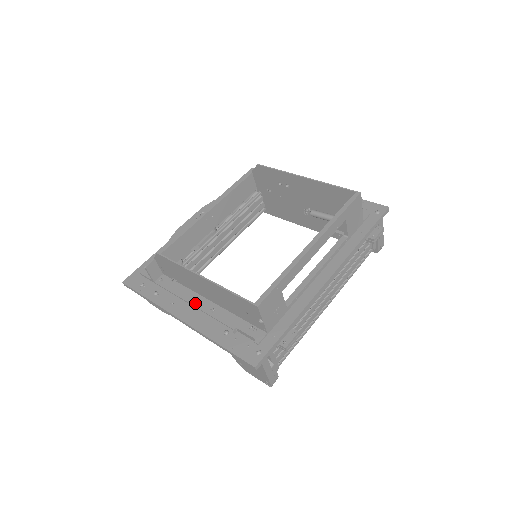
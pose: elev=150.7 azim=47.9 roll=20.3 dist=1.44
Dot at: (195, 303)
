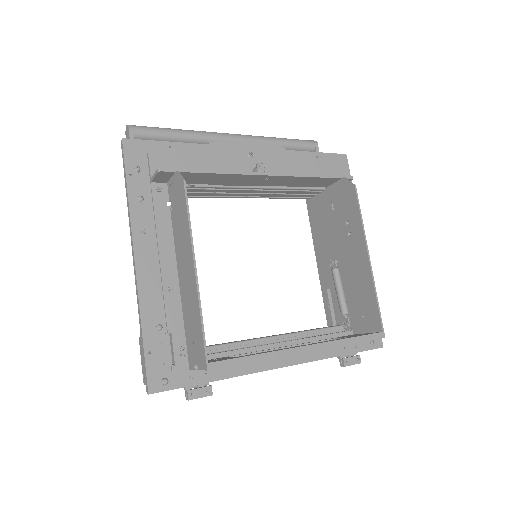
Dot at: (163, 259)
